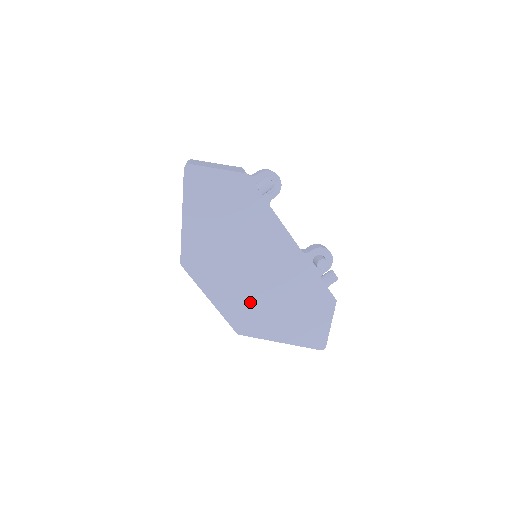
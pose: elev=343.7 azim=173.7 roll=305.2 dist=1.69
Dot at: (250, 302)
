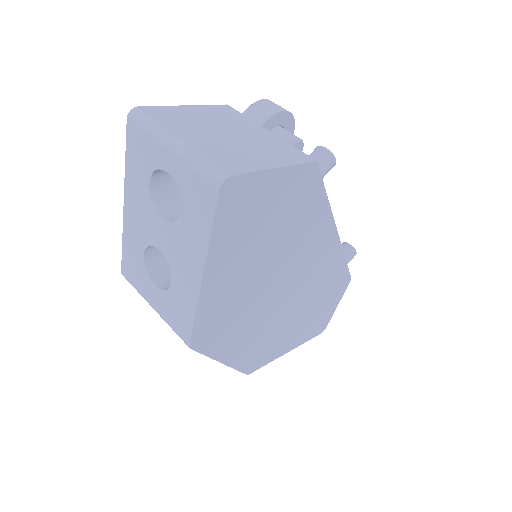
Dot at: (270, 334)
